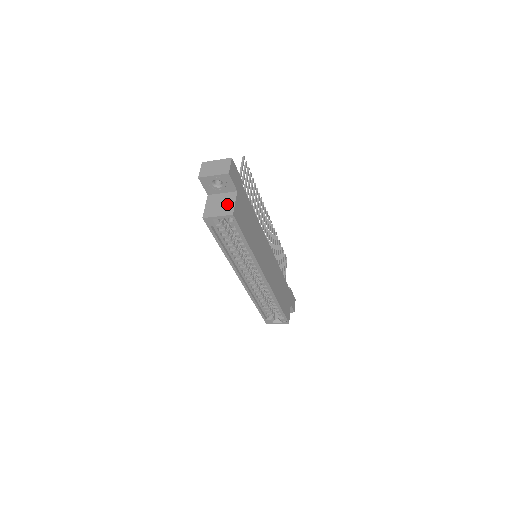
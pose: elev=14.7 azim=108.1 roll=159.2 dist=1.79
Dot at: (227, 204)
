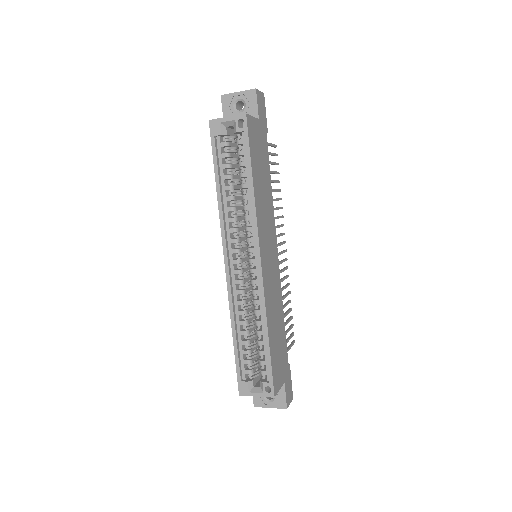
Dot at: occluded
